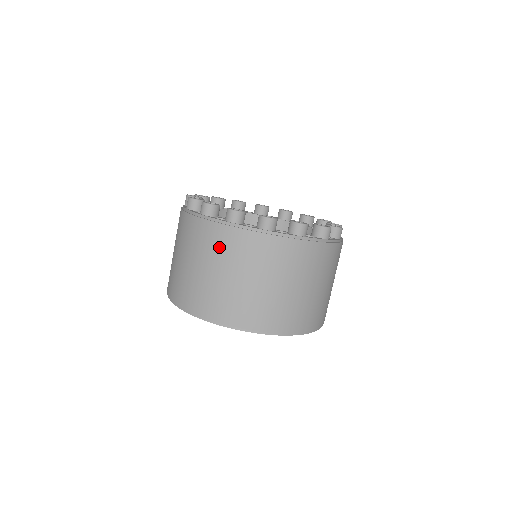
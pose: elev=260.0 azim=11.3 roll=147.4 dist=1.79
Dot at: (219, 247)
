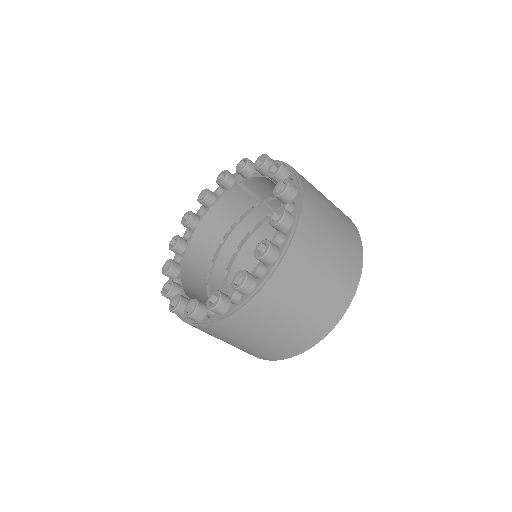
Dot at: (239, 330)
